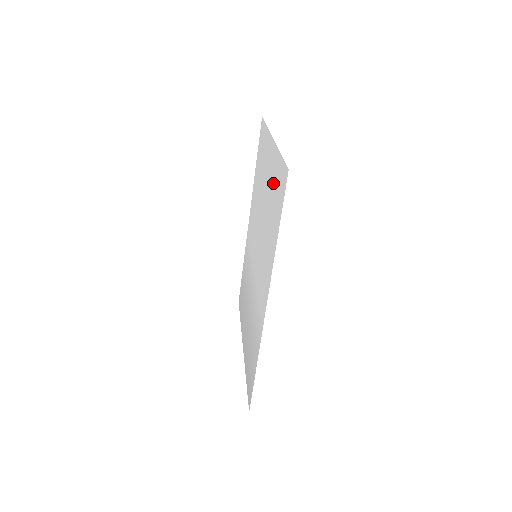
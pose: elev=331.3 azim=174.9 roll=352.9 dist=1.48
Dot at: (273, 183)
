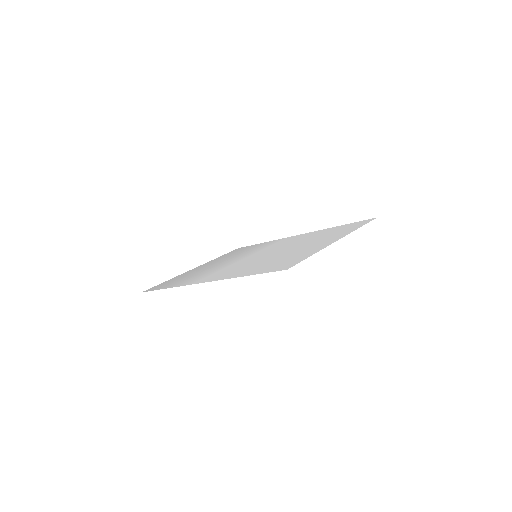
Dot at: (296, 255)
